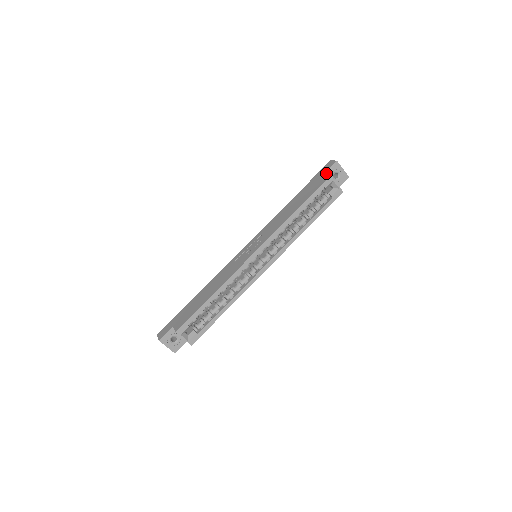
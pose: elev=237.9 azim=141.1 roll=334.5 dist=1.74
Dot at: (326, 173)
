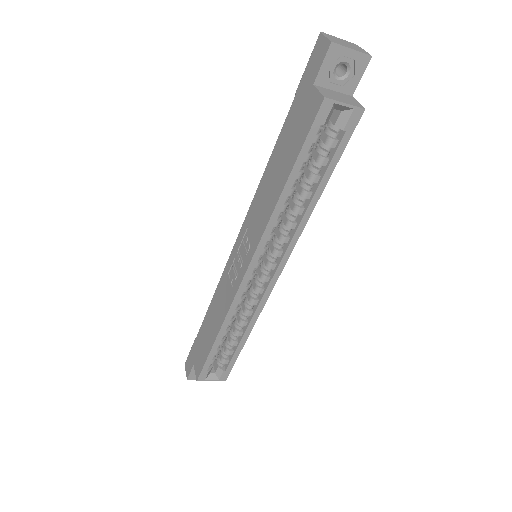
Dot at: (317, 79)
